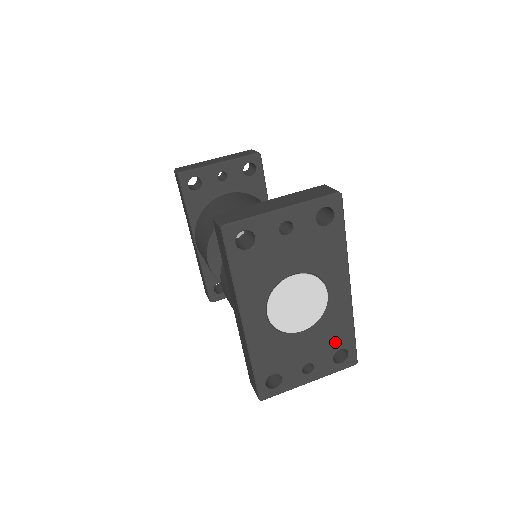
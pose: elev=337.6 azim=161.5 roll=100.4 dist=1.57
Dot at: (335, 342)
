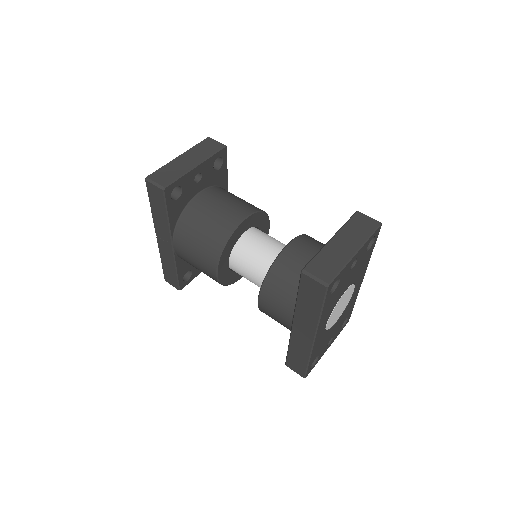
Dot at: (346, 316)
